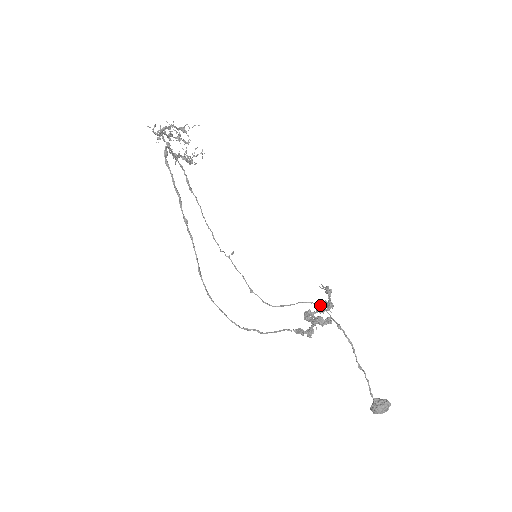
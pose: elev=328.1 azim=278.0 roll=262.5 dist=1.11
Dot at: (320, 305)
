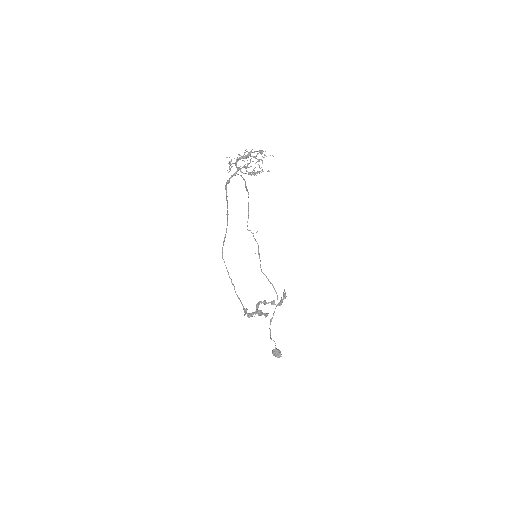
Dot at: (277, 298)
